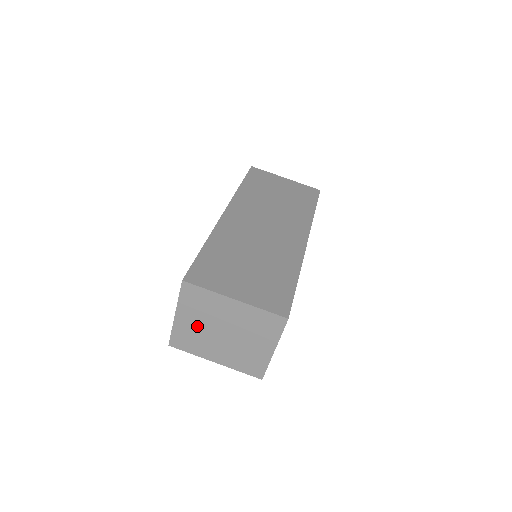
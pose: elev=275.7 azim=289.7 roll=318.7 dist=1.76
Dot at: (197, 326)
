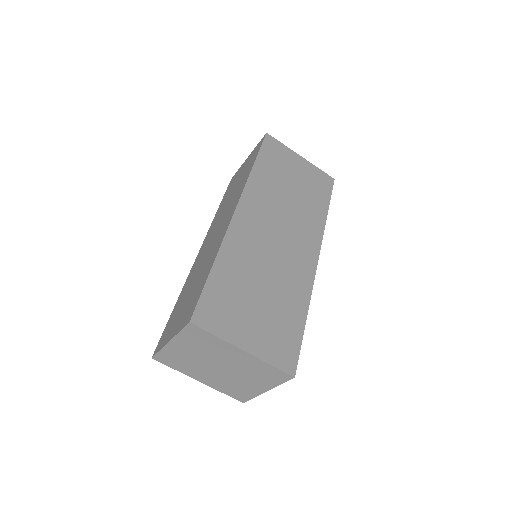
Dot at: (191, 355)
